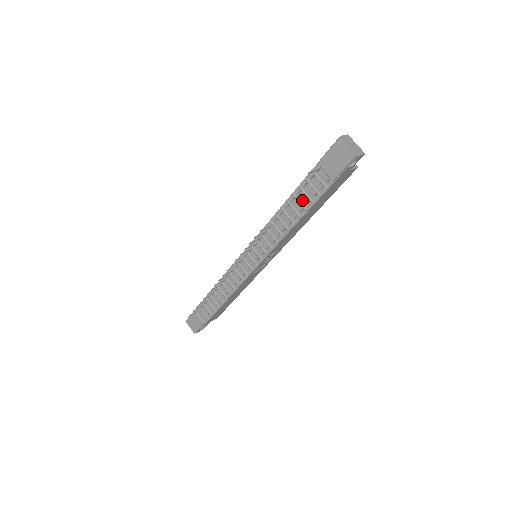
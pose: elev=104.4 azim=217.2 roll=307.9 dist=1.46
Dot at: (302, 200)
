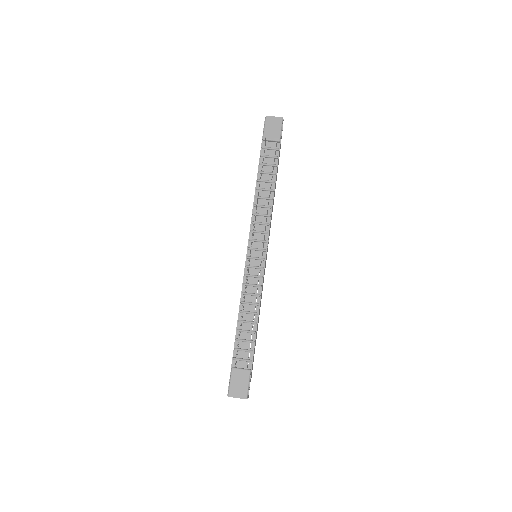
Dot at: (267, 171)
